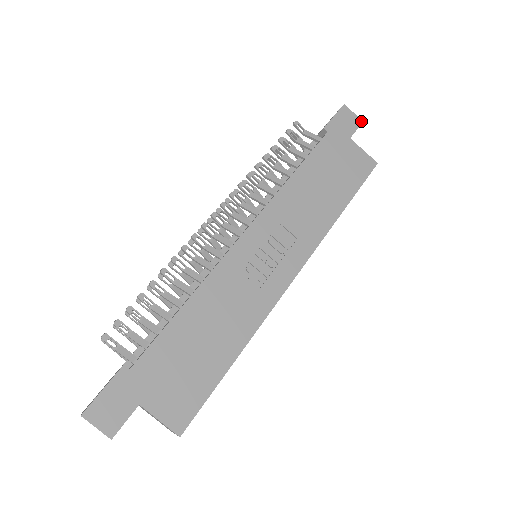
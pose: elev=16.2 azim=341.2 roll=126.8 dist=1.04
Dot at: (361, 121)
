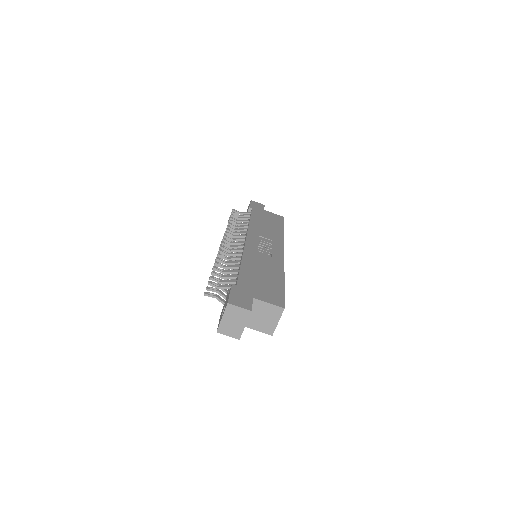
Dot at: (264, 205)
